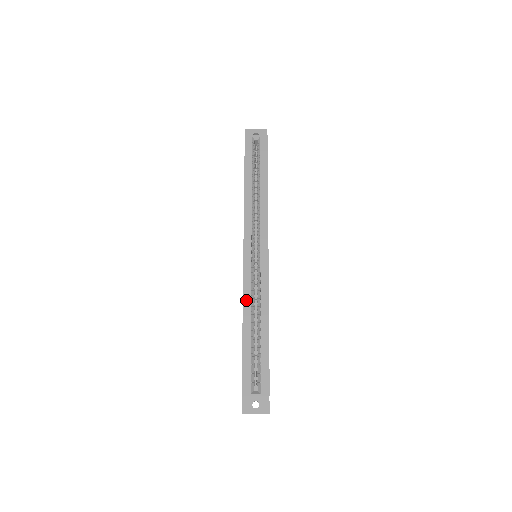
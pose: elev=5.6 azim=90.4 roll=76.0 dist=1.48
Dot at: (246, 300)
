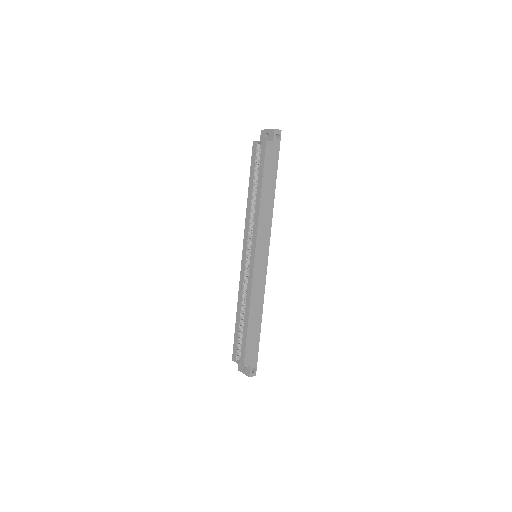
Dot at: (240, 294)
